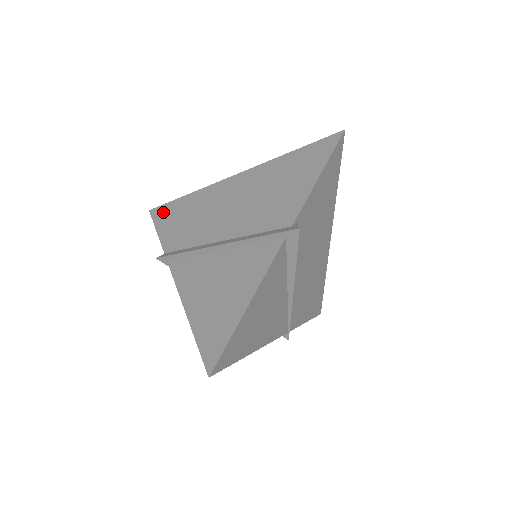
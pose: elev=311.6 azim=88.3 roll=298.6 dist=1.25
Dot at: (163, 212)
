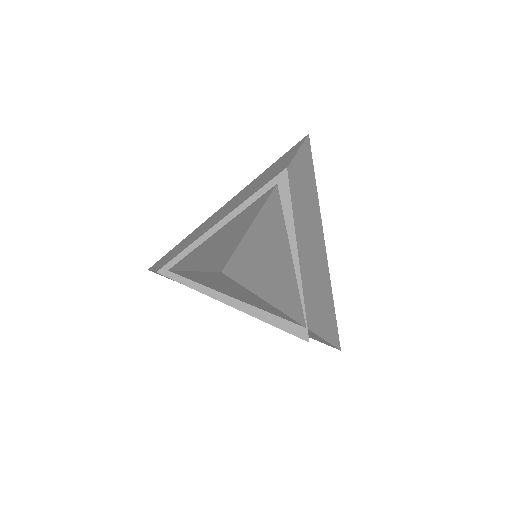
Dot at: (162, 260)
